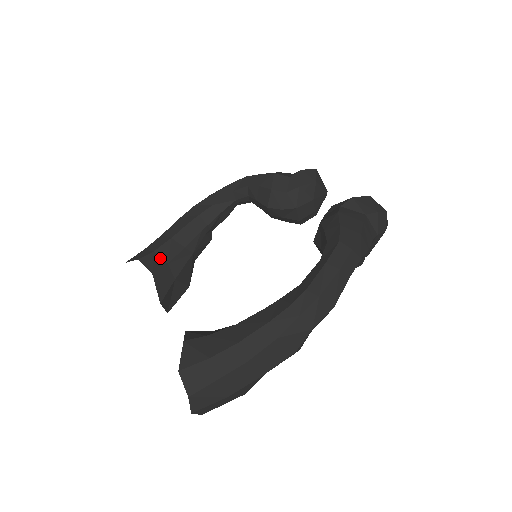
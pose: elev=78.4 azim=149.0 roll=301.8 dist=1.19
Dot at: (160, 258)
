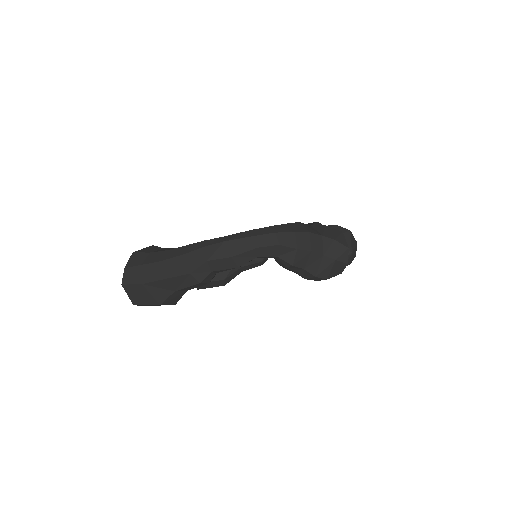
Dot at: occluded
